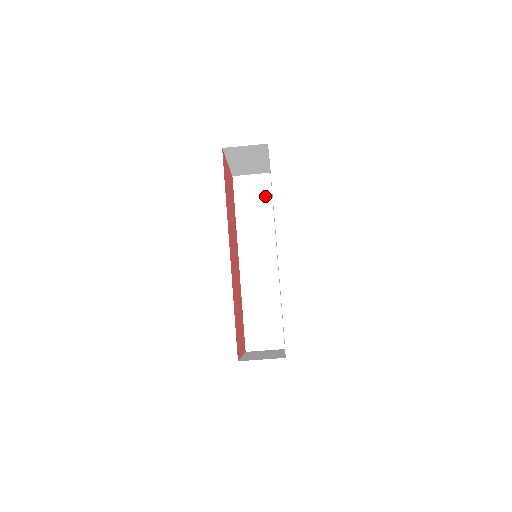
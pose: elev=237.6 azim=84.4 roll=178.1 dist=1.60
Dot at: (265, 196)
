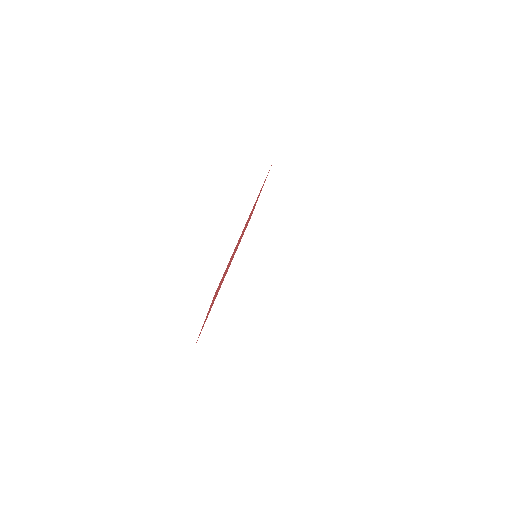
Dot at: (271, 243)
